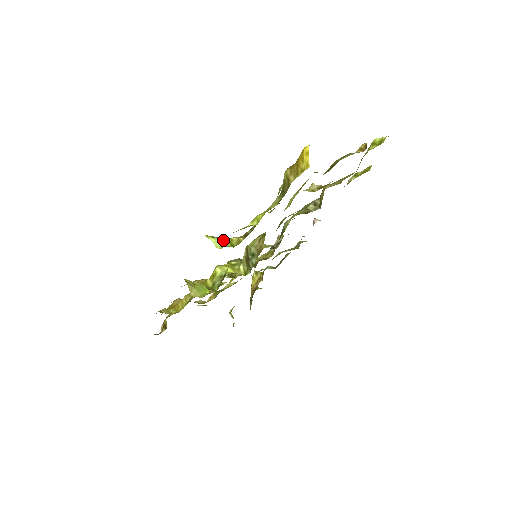
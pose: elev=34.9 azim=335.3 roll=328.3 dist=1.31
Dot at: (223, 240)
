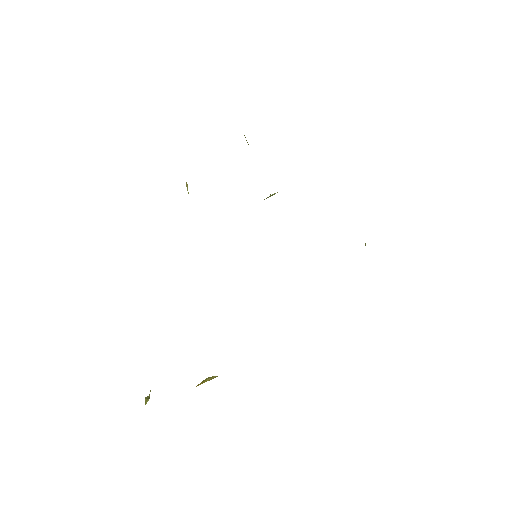
Dot at: occluded
